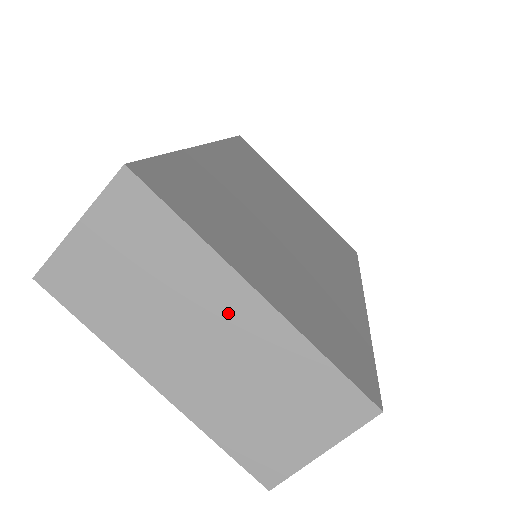
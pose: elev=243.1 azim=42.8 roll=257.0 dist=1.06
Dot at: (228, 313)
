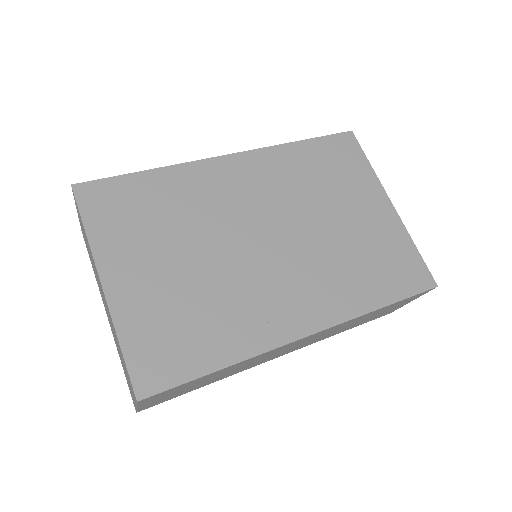
Dot at: occluded
